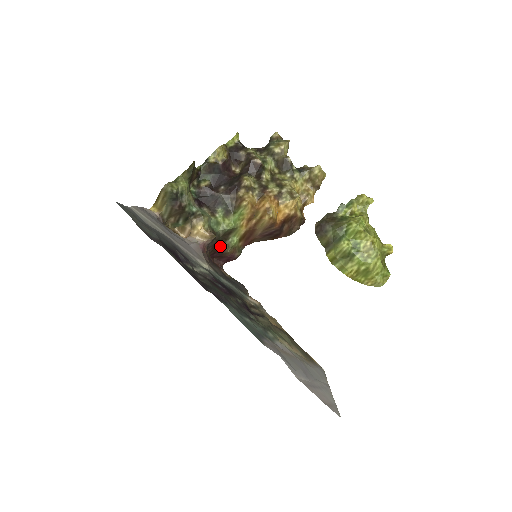
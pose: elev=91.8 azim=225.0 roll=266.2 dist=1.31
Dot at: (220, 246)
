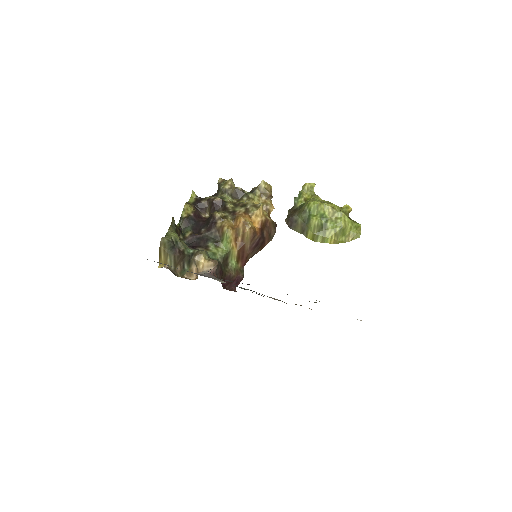
Dot at: (225, 272)
